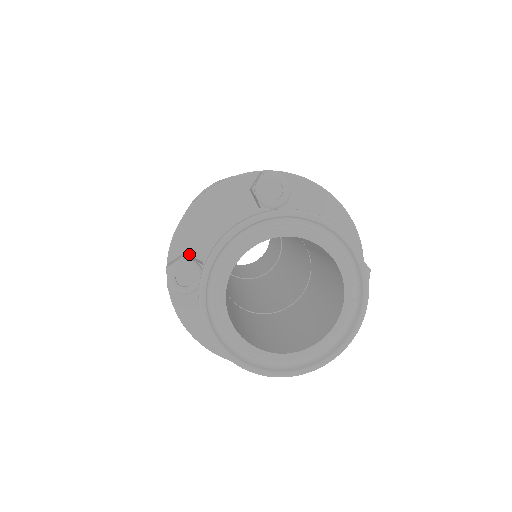
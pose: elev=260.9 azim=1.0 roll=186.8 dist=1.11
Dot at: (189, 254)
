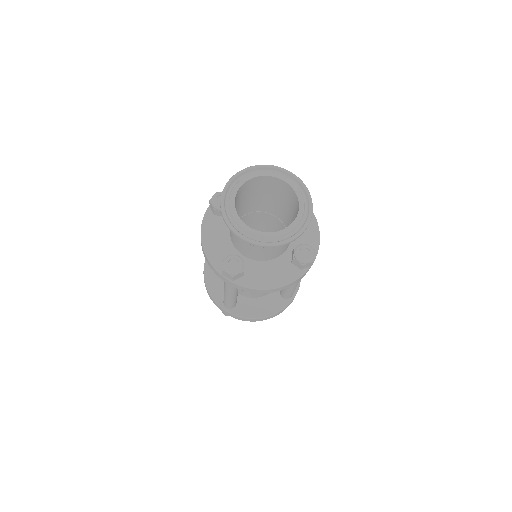
Dot at: occluded
